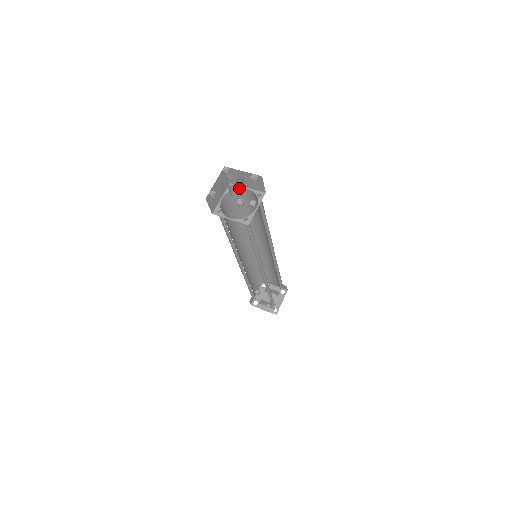
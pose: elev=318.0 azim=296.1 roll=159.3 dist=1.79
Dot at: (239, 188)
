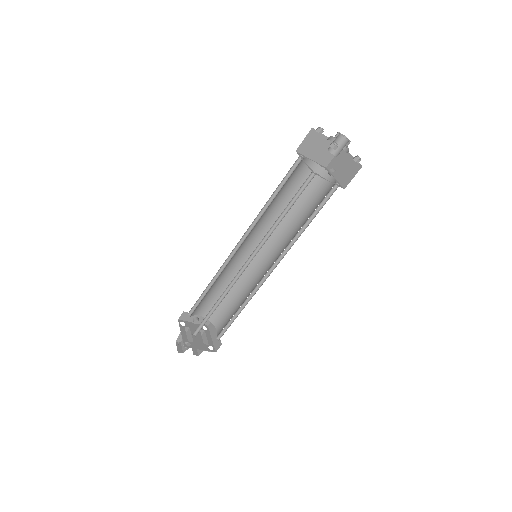
Dot at: (340, 150)
